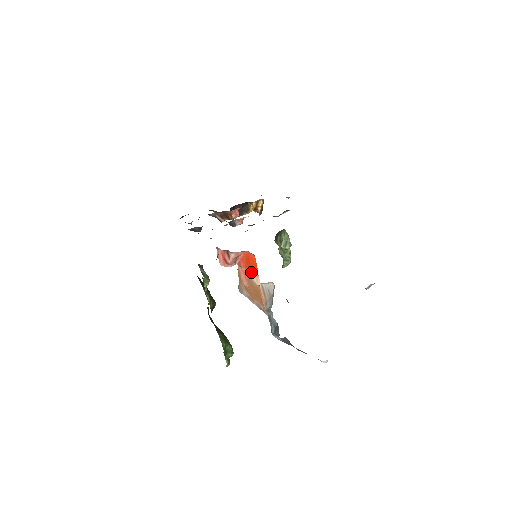
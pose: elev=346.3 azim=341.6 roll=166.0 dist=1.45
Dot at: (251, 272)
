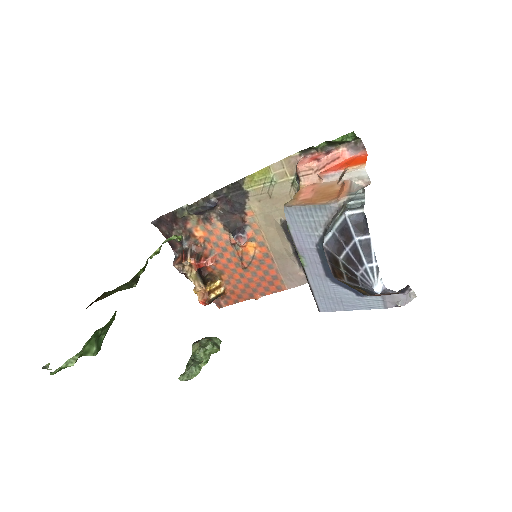
Dot at: (351, 166)
